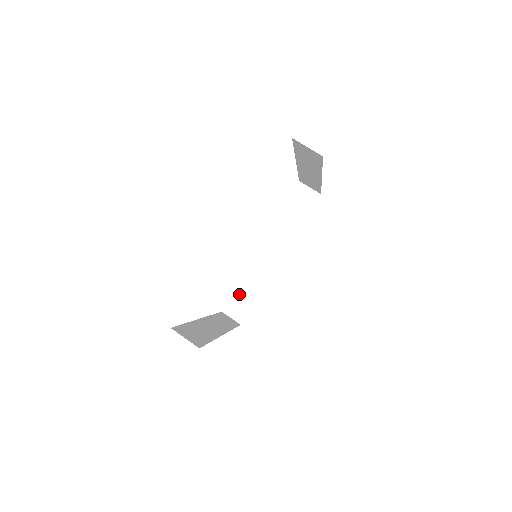
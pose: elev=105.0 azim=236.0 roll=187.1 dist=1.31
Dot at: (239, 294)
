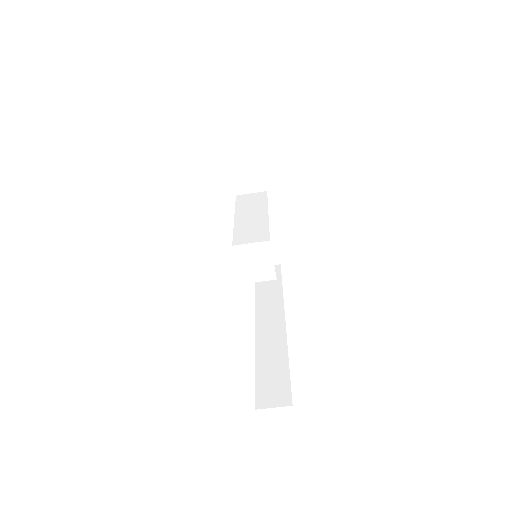
Dot at: occluded
